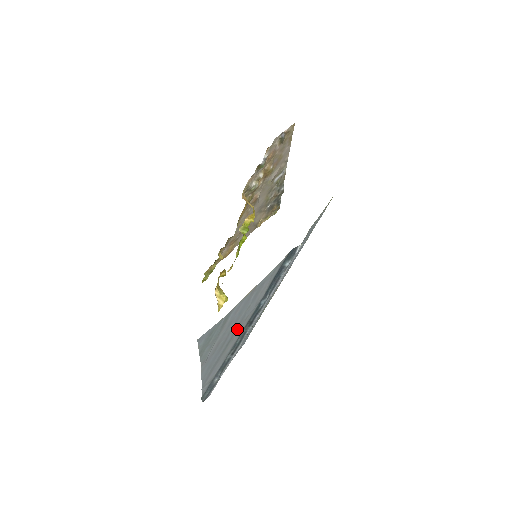
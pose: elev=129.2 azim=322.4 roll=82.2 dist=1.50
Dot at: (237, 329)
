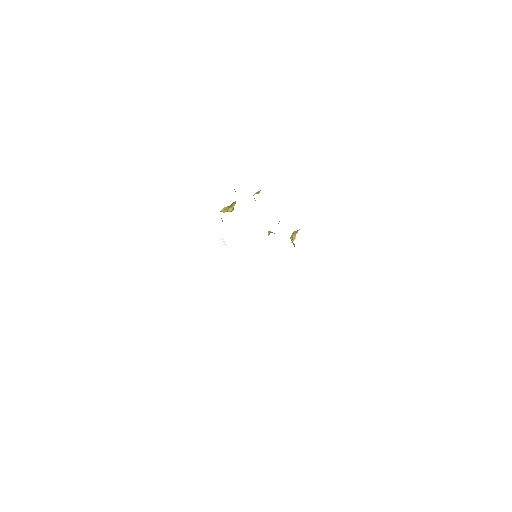
Dot at: occluded
